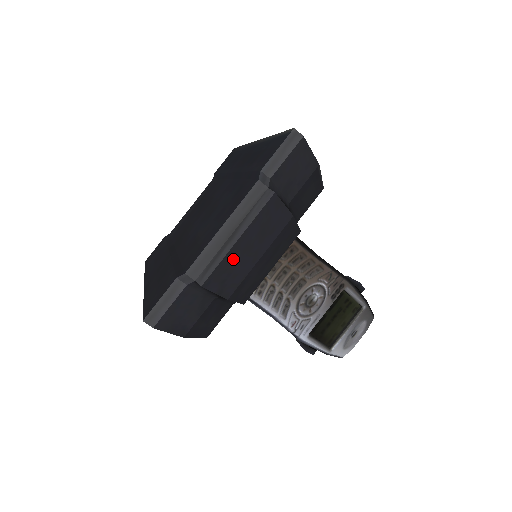
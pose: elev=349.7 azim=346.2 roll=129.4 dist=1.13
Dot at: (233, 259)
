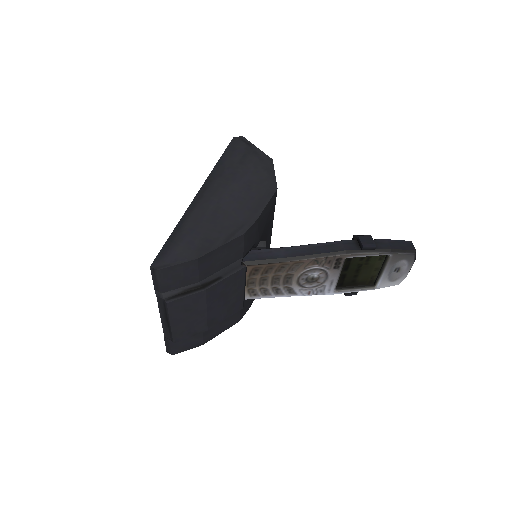
Dot at: (181, 327)
